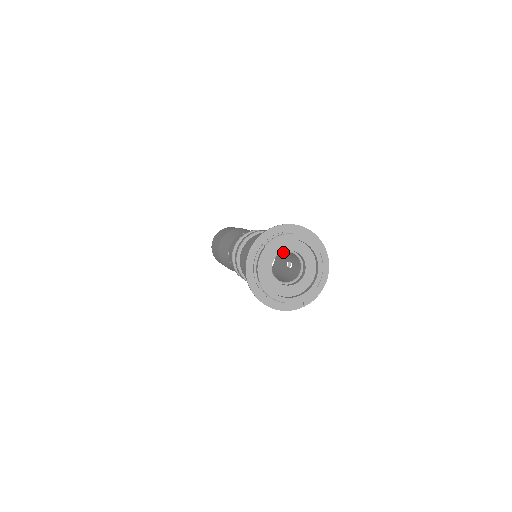
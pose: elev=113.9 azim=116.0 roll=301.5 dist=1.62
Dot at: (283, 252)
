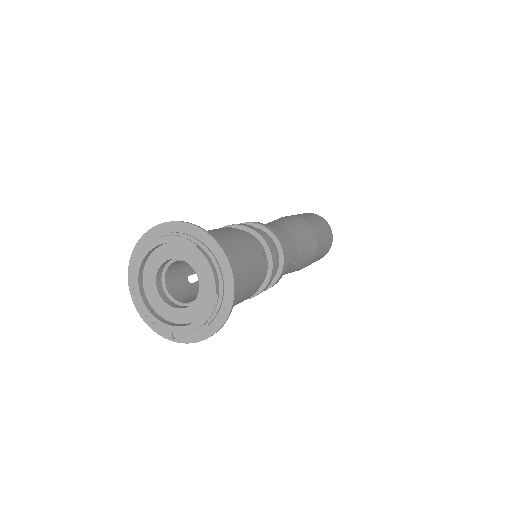
Dot at: occluded
